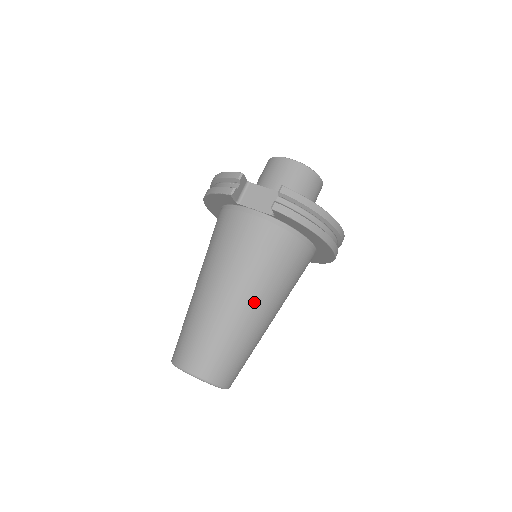
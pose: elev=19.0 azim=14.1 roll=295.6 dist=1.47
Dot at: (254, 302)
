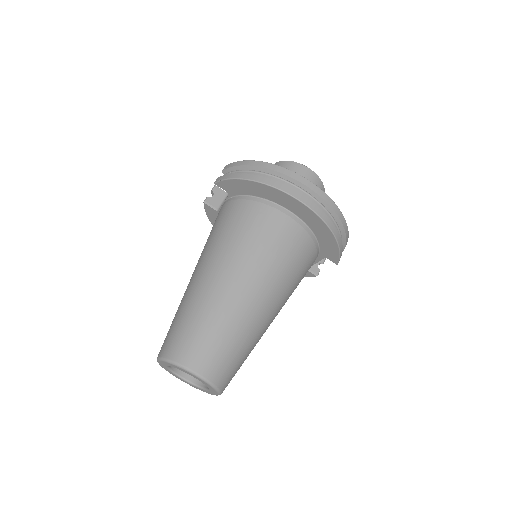
Dot at: (213, 269)
